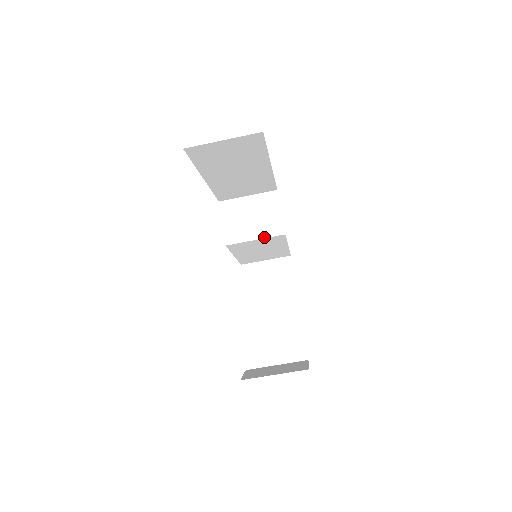
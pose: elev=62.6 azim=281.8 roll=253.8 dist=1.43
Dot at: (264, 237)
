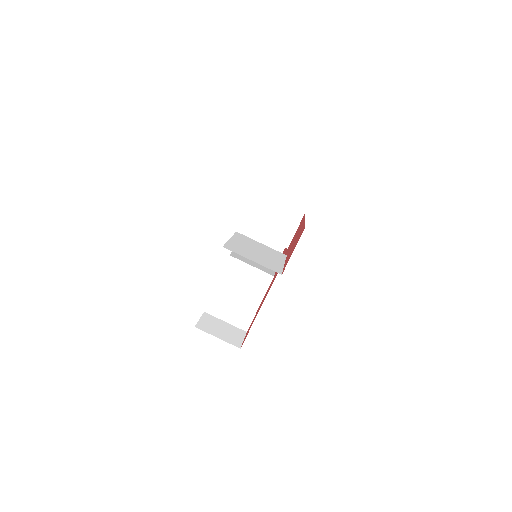
Dot at: (272, 240)
